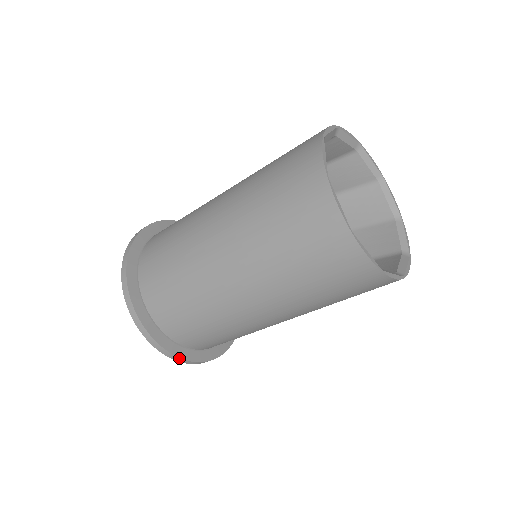
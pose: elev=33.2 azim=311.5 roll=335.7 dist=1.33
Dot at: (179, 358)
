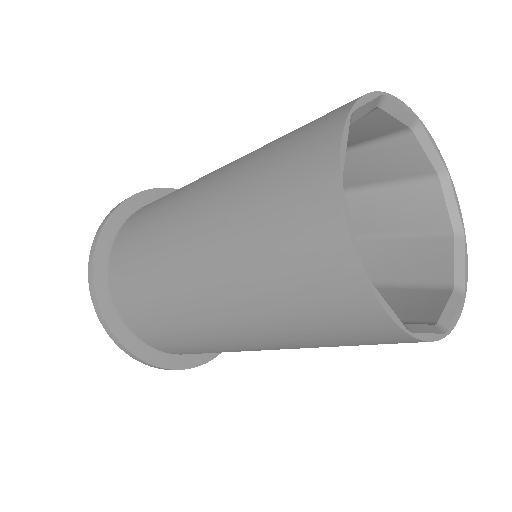
Dot at: (151, 365)
